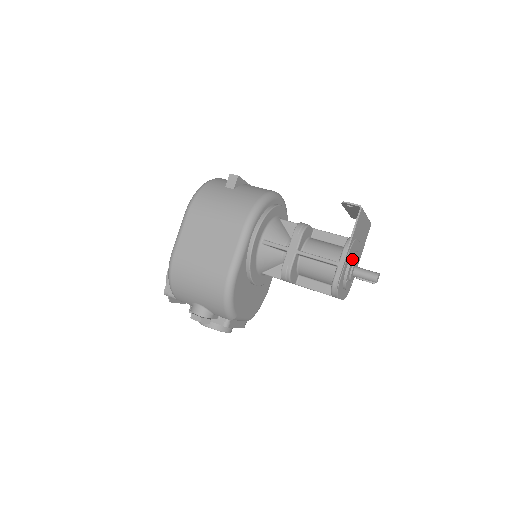
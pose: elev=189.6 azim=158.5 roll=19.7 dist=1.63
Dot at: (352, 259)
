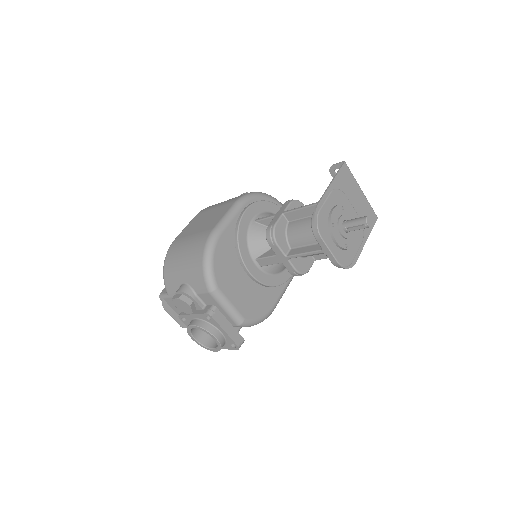
Dot at: (338, 205)
